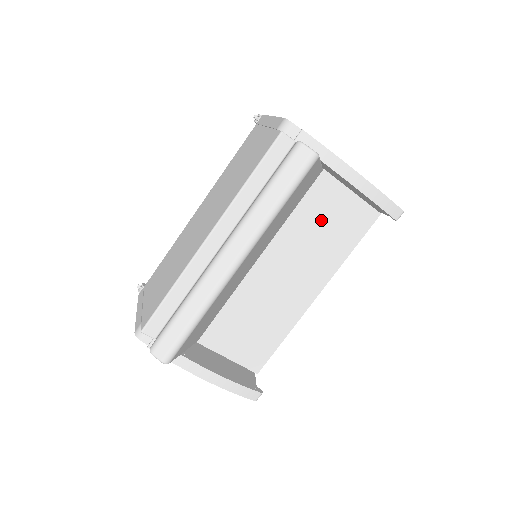
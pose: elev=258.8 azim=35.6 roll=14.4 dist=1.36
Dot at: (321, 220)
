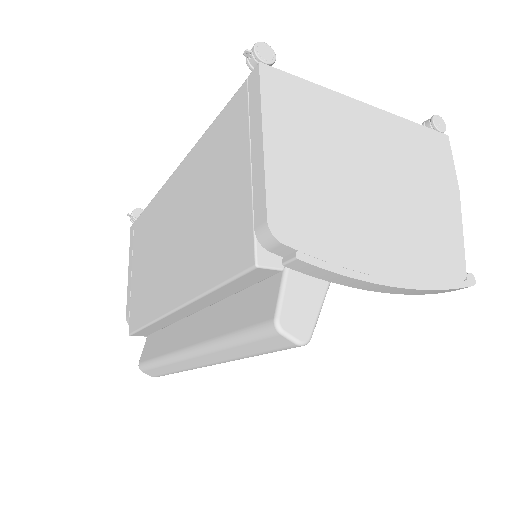
Dot at: occluded
